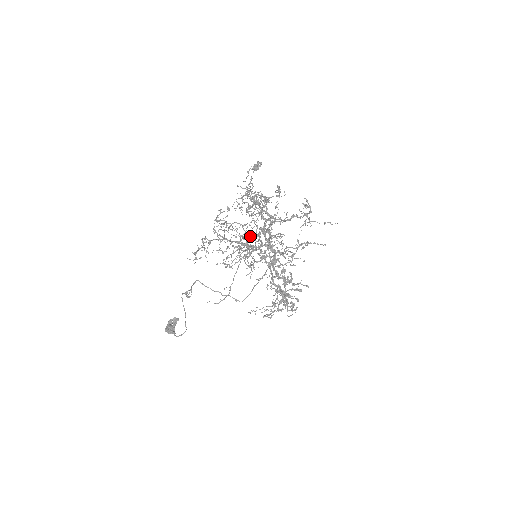
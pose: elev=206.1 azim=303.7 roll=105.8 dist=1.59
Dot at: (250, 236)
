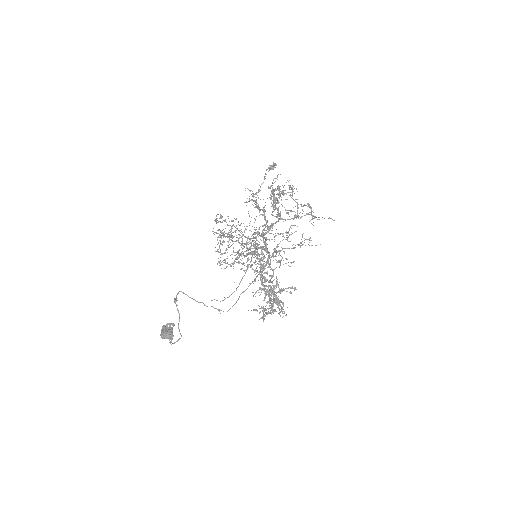
Dot at: (247, 239)
